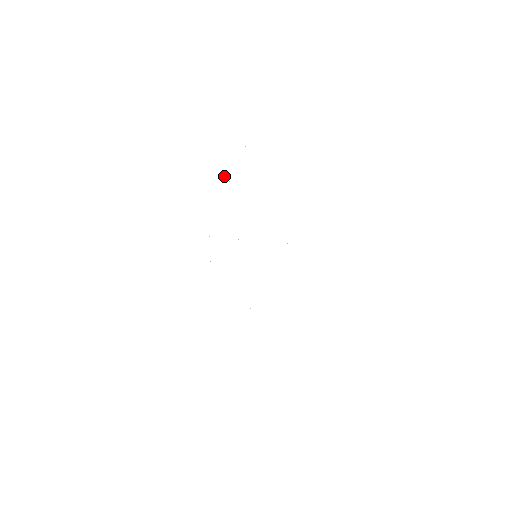
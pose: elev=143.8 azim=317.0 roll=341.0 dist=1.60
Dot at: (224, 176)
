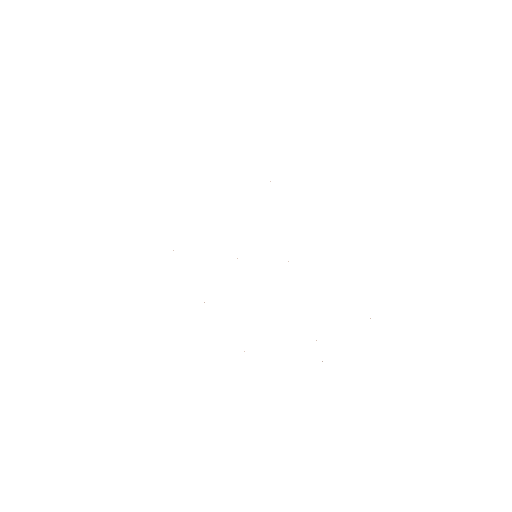
Dot at: occluded
